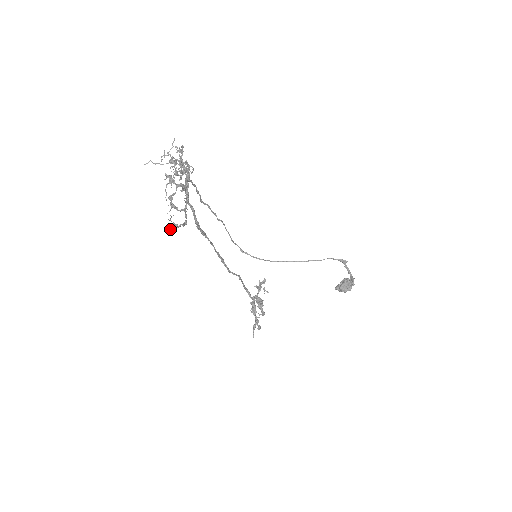
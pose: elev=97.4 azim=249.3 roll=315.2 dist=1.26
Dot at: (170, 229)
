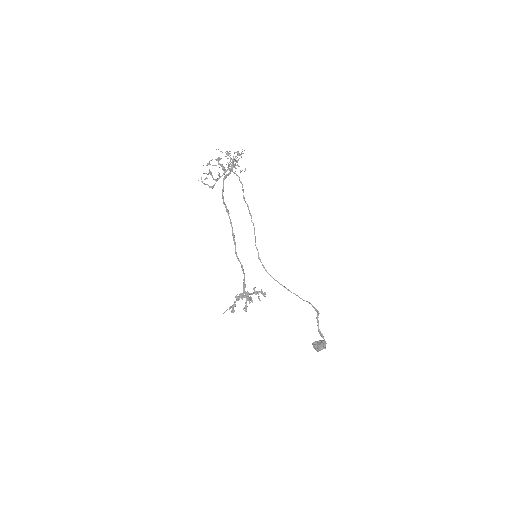
Dot at: (198, 180)
